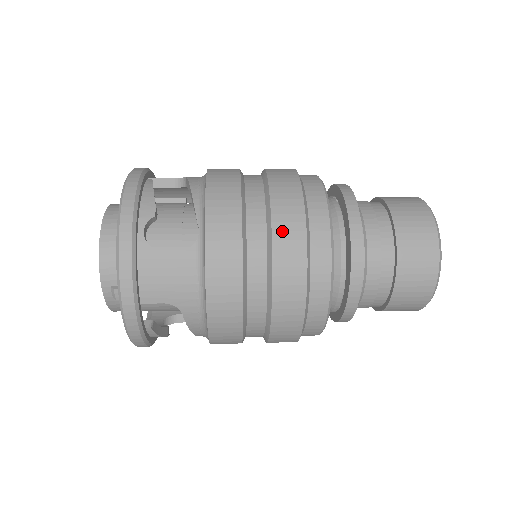
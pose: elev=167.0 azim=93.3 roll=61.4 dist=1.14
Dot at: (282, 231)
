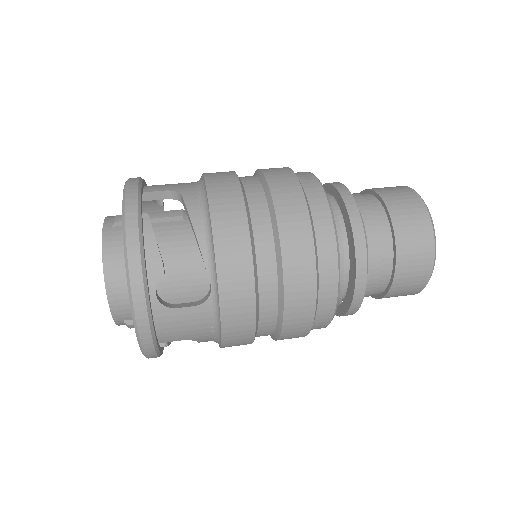
Dot at: (293, 284)
